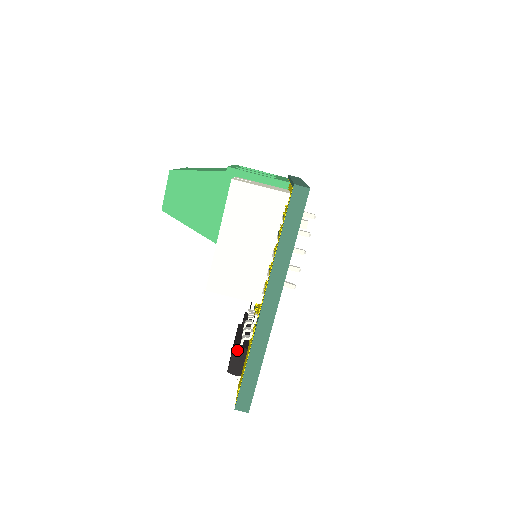
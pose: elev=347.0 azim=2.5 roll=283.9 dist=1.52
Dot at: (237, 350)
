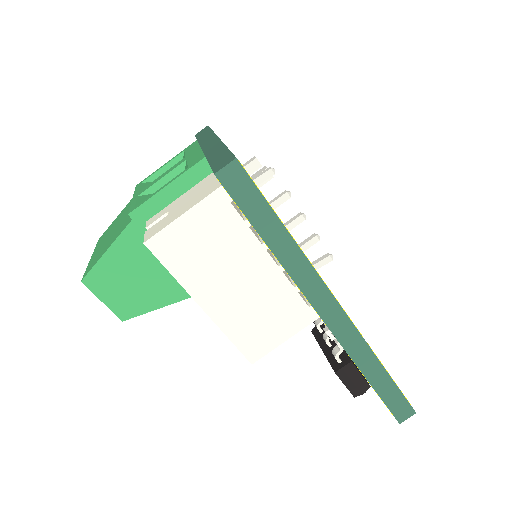
Dot at: (342, 373)
